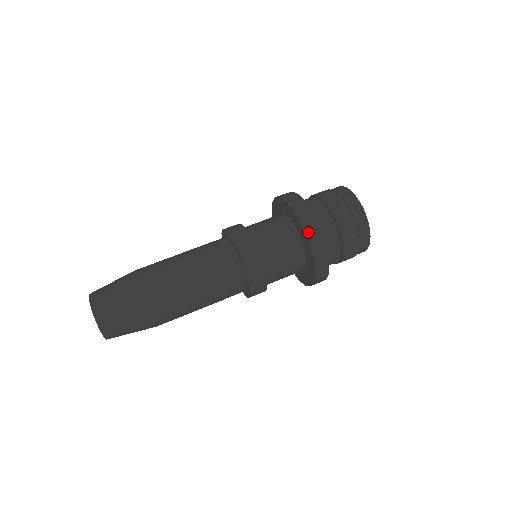
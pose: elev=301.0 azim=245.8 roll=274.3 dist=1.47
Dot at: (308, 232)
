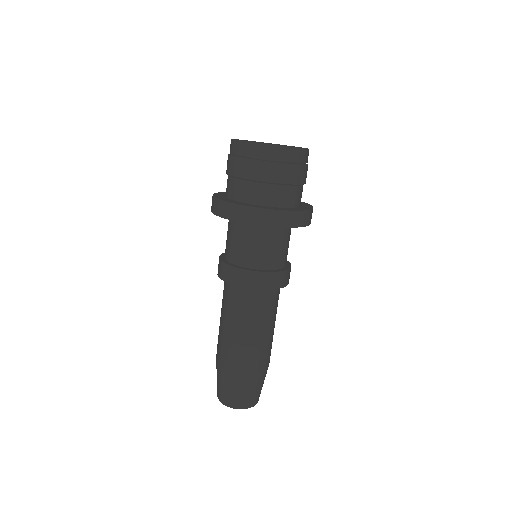
Dot at: (288, 225)
